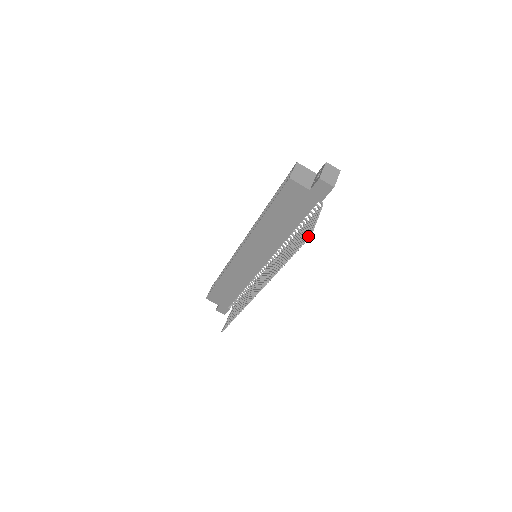
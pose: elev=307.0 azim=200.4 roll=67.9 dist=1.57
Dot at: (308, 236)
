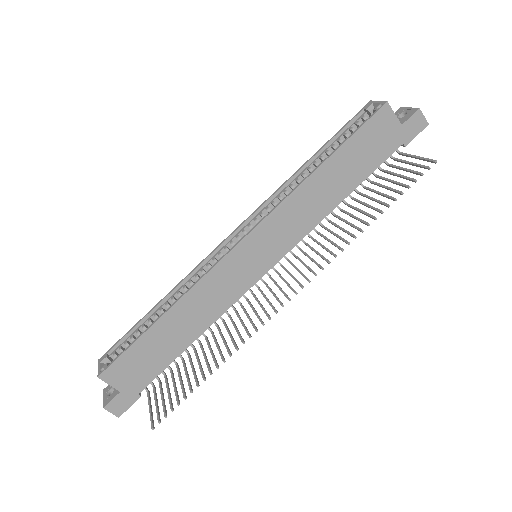
Dot at: (426, 166)
